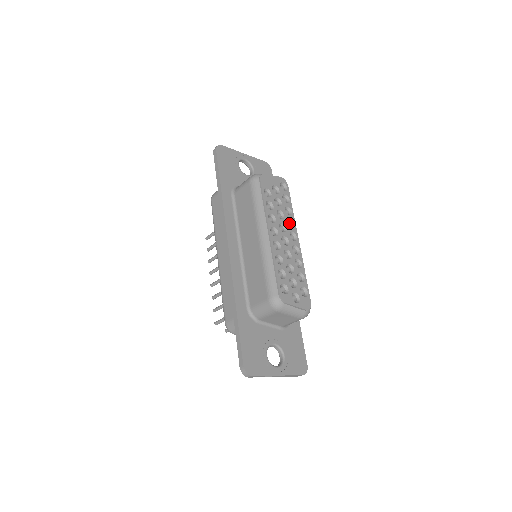
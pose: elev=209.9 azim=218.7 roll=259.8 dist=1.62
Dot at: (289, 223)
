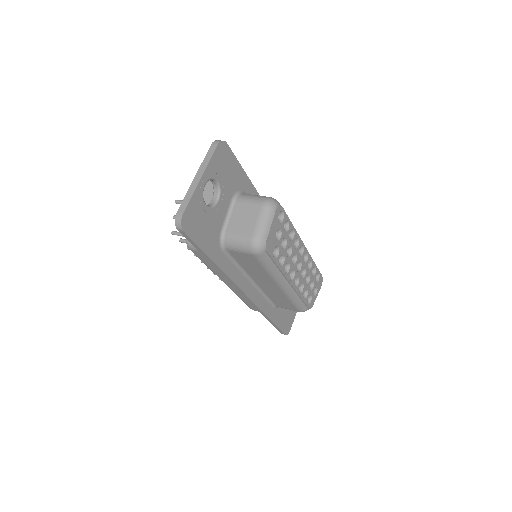
Dot at: occluded
